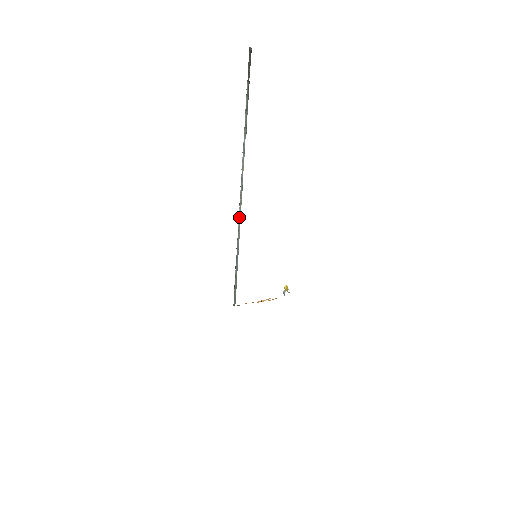
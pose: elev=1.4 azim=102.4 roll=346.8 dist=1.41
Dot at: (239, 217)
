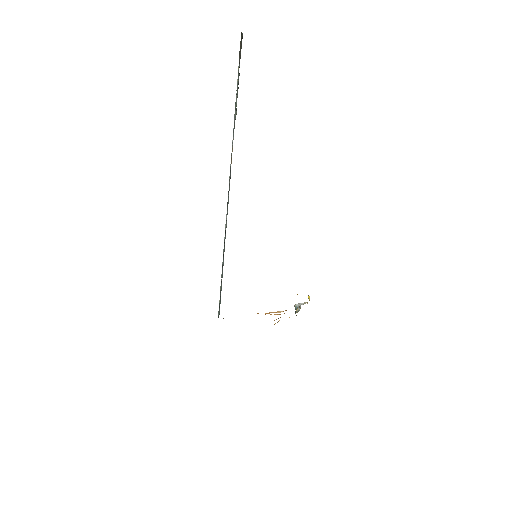
Dot at: (227, 206)
